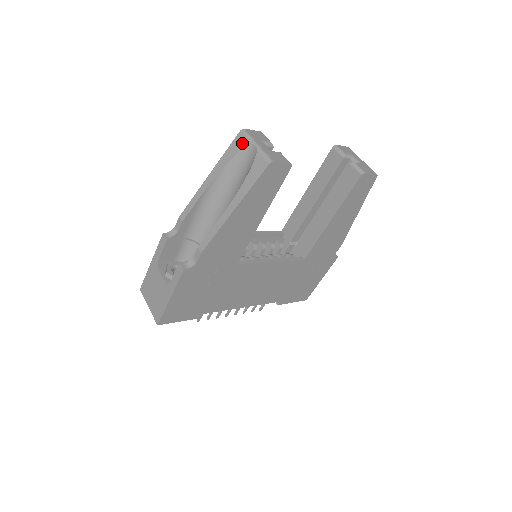
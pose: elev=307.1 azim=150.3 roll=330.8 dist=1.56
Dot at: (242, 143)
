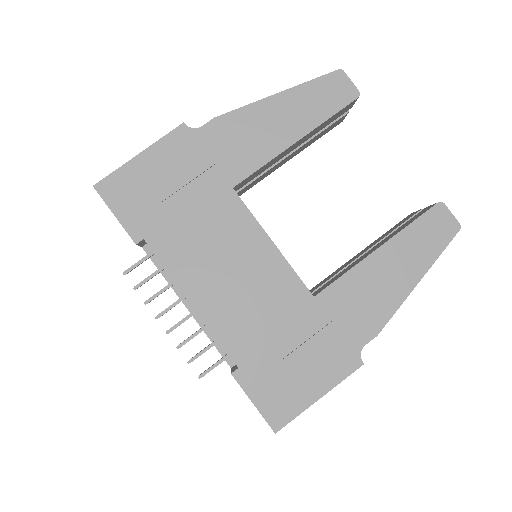
Dot at: occluded
